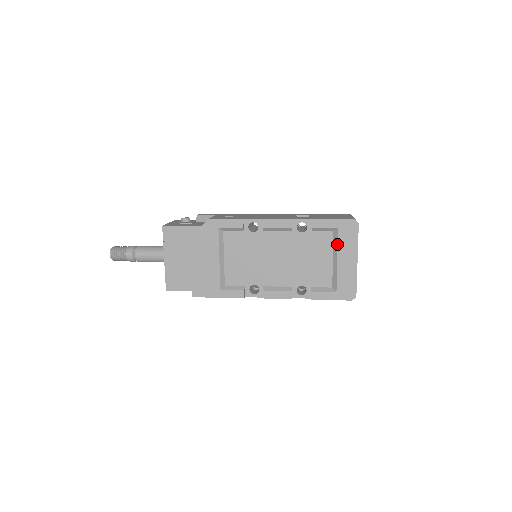
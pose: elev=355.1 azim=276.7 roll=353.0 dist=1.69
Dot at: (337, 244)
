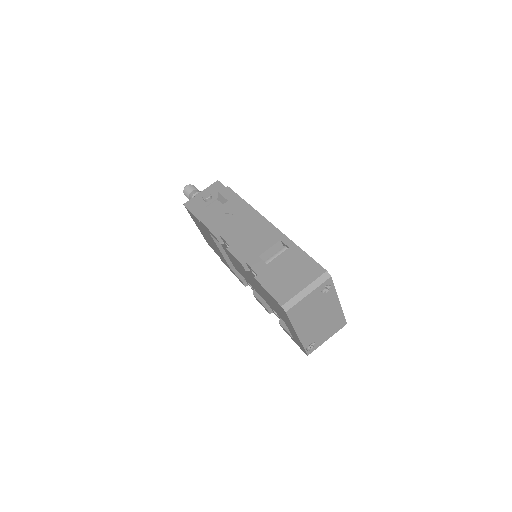
Dot at: occluded
